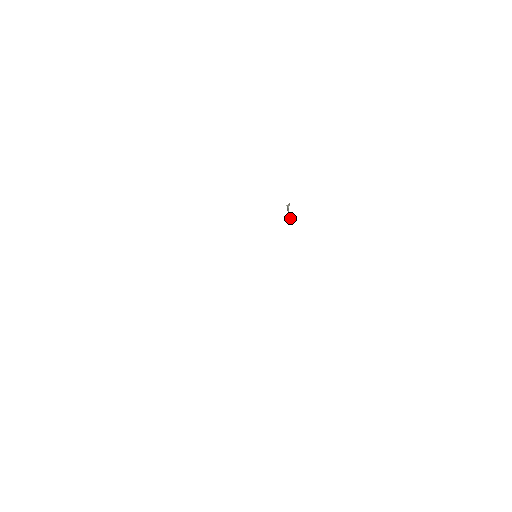
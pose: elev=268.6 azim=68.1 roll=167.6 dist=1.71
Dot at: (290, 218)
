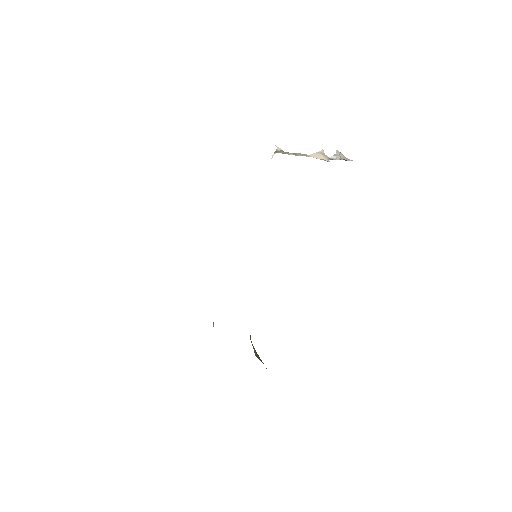
Dot at: (332, 157)
